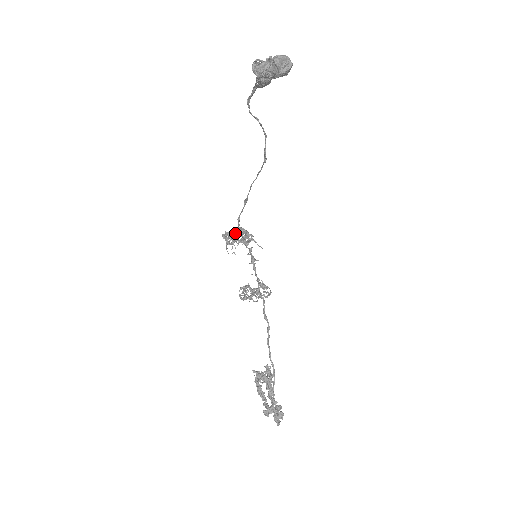
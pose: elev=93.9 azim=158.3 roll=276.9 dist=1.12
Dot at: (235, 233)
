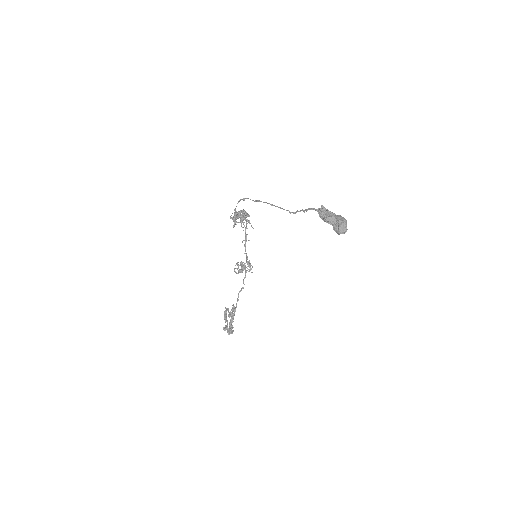
Dot at: (242, 220)
